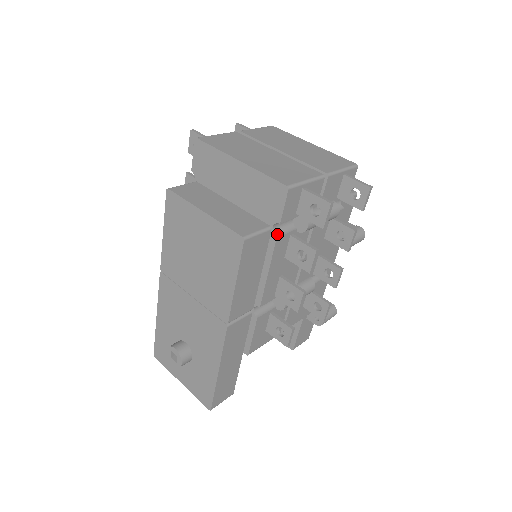
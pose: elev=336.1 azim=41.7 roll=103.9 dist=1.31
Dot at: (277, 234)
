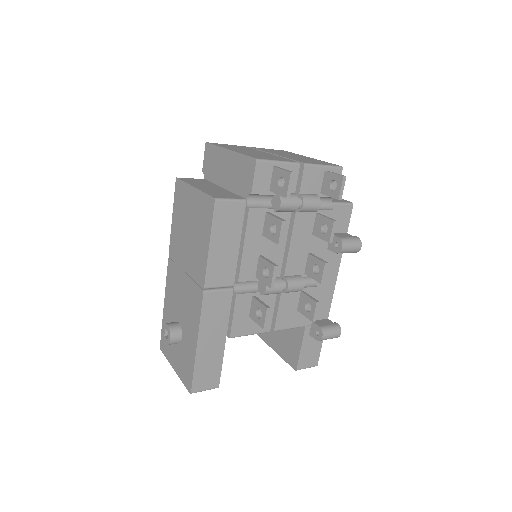
Dot at: (251, 206)
